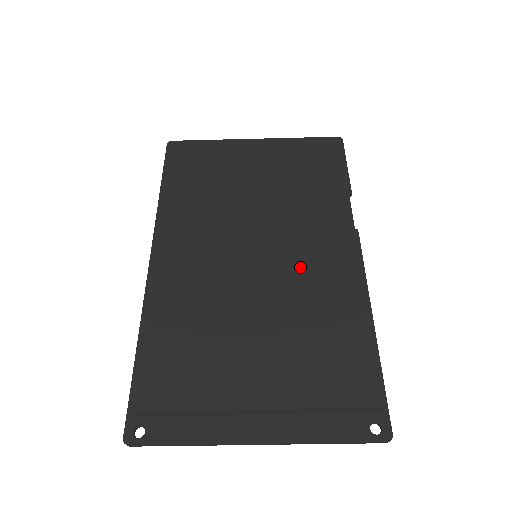
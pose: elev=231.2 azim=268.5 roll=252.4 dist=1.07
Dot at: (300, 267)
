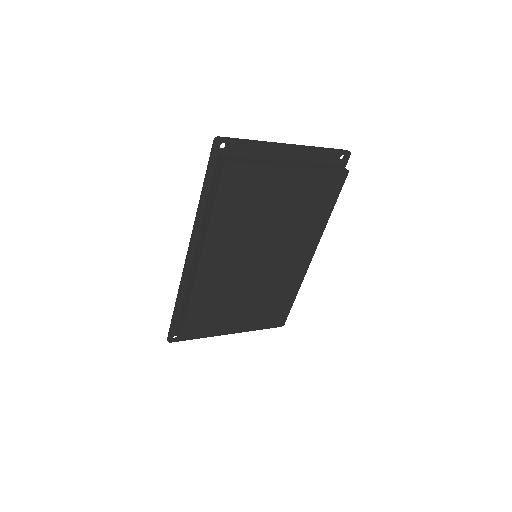
Dot at: (279, 271)
